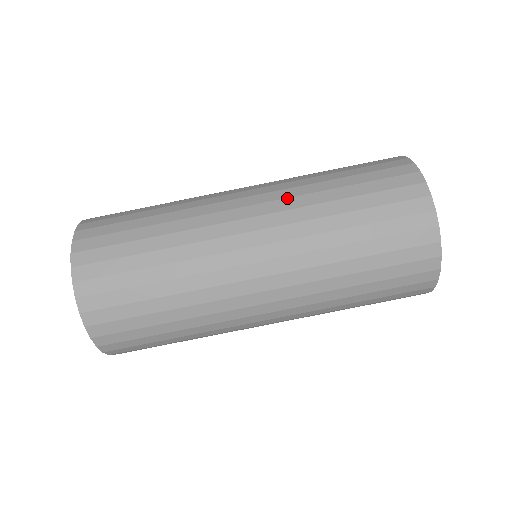
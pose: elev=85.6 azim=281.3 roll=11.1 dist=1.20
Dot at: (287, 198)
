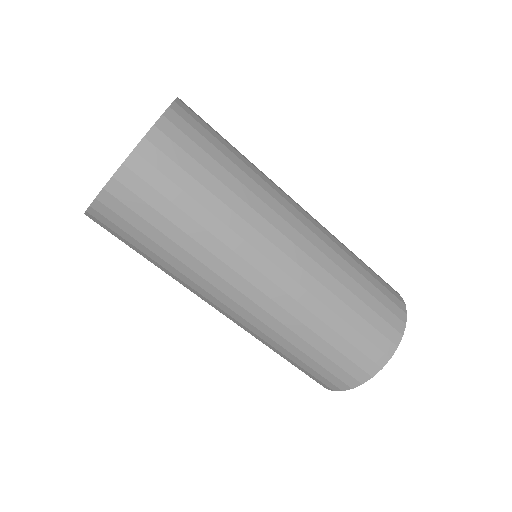
Dot at: (308, 291)
